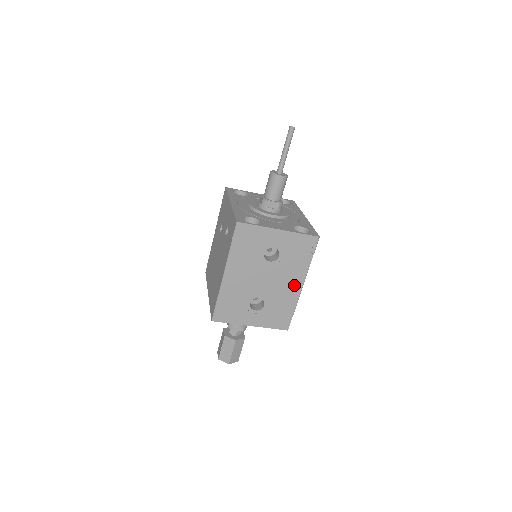
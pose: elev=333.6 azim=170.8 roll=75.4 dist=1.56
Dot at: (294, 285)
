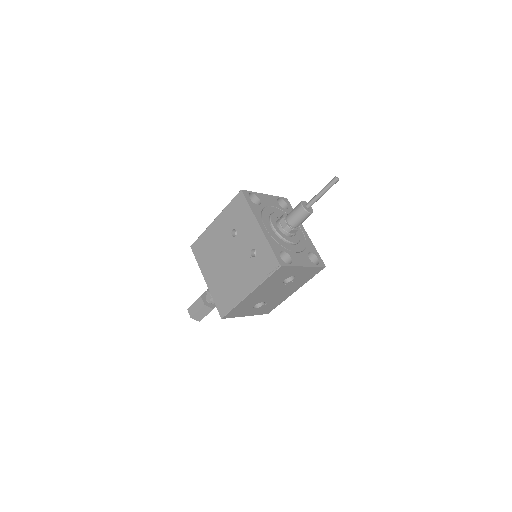
Dot at: (290, 292)
